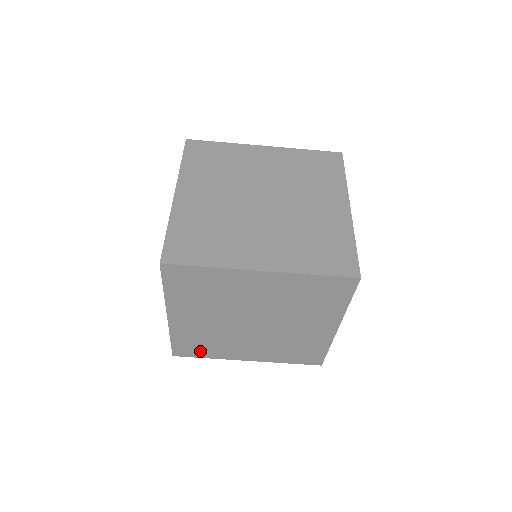
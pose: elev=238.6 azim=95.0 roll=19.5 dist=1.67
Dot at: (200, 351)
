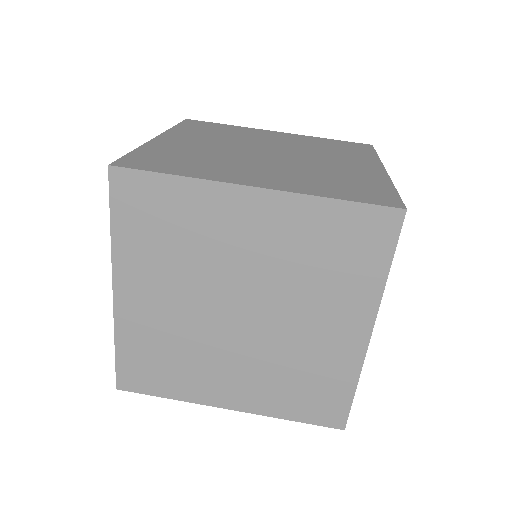
Dot at: (157, 380)
